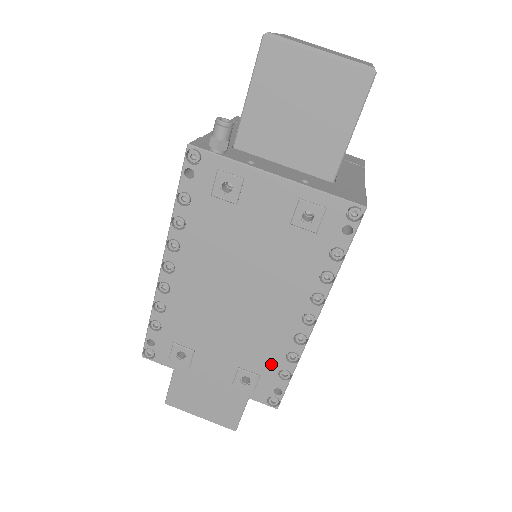
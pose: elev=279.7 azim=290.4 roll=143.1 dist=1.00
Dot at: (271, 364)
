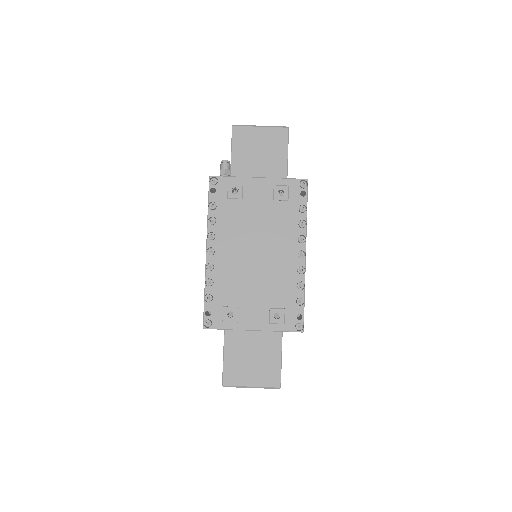
Dot at: (289, 296)
